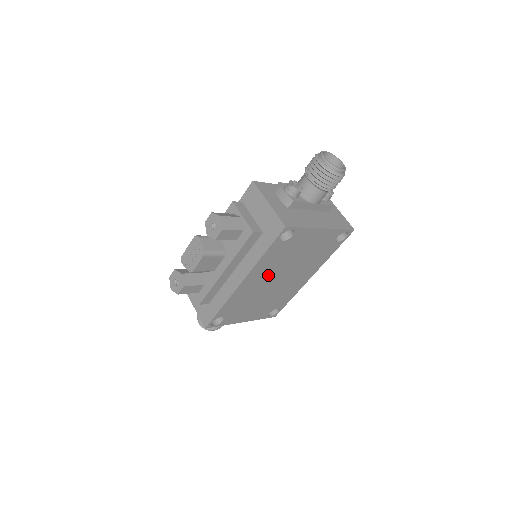
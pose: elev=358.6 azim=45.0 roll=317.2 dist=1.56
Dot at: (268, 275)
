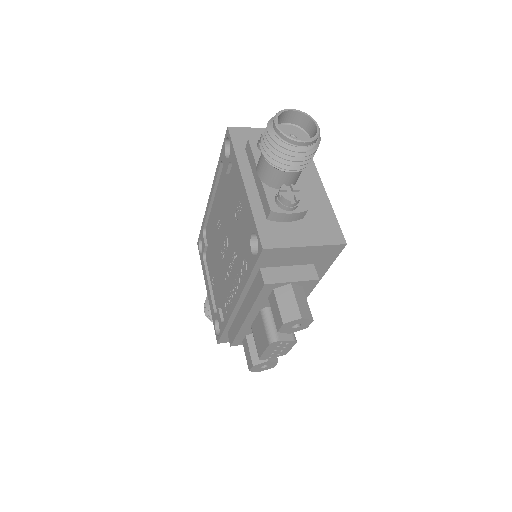
Dot at: occluded
